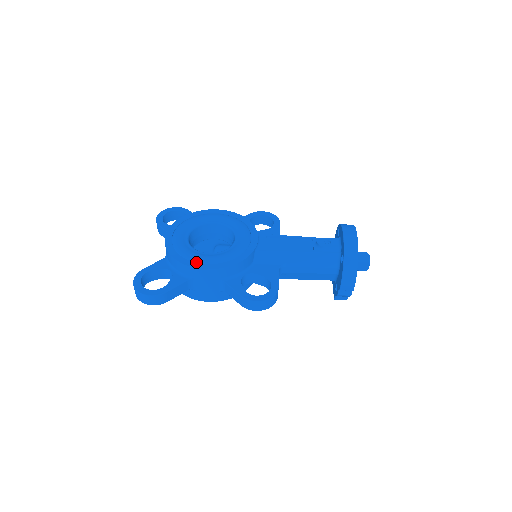
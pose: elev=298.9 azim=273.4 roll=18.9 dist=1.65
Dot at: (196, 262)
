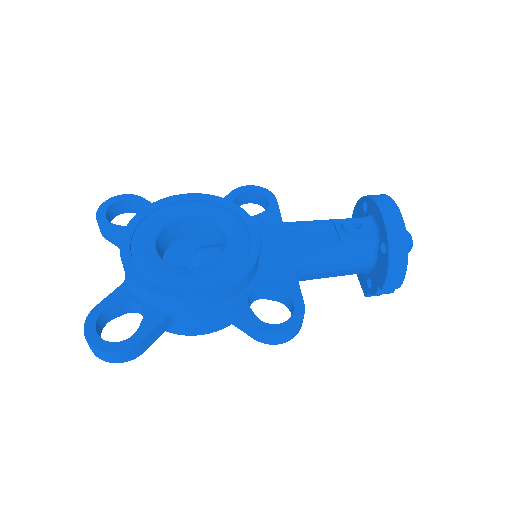
Dot at: (178, 287)
